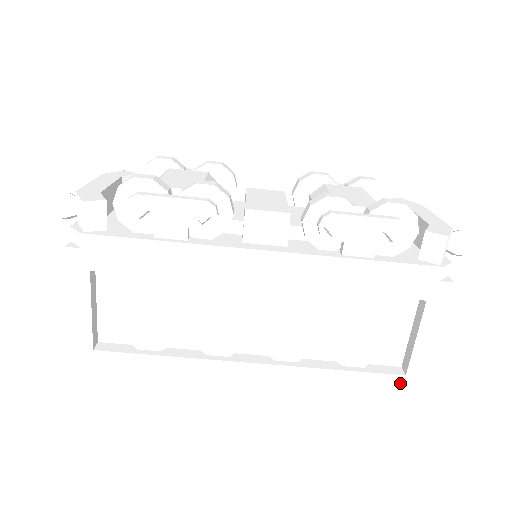
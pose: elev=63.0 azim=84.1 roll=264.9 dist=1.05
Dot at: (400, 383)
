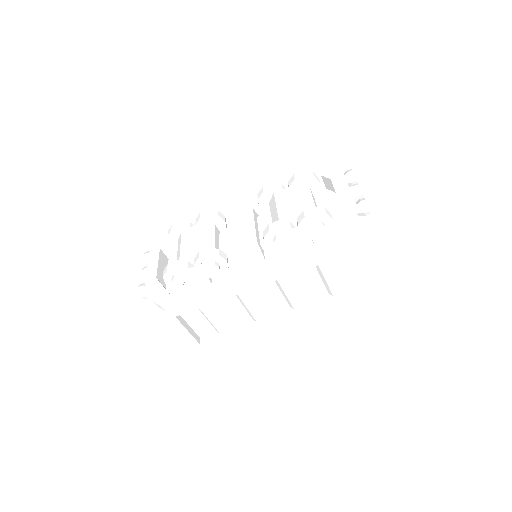
Dot at: (370, 291)
